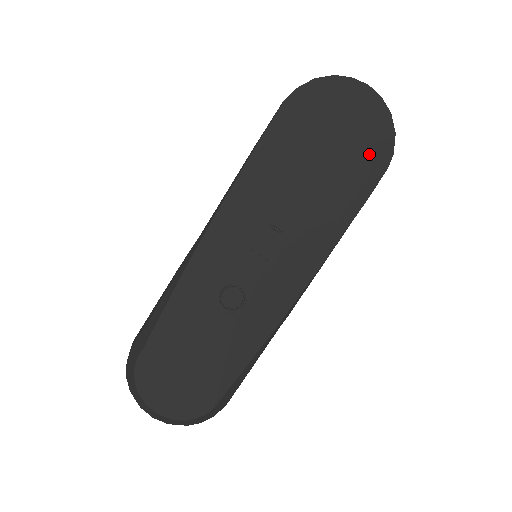
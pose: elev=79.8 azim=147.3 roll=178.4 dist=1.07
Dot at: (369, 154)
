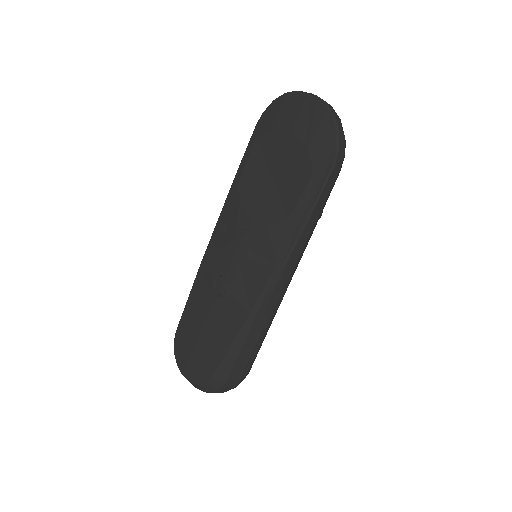
Dot at: (310, 154)
